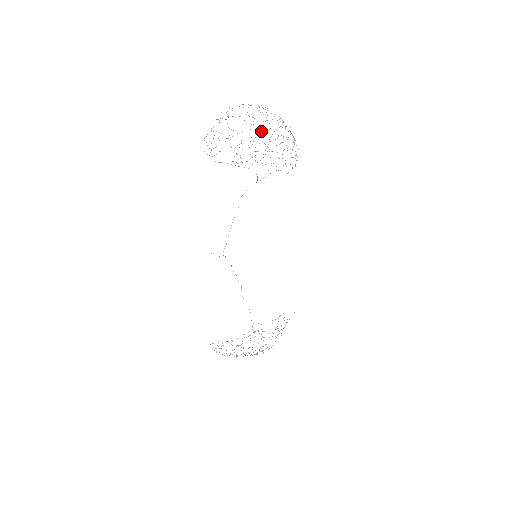
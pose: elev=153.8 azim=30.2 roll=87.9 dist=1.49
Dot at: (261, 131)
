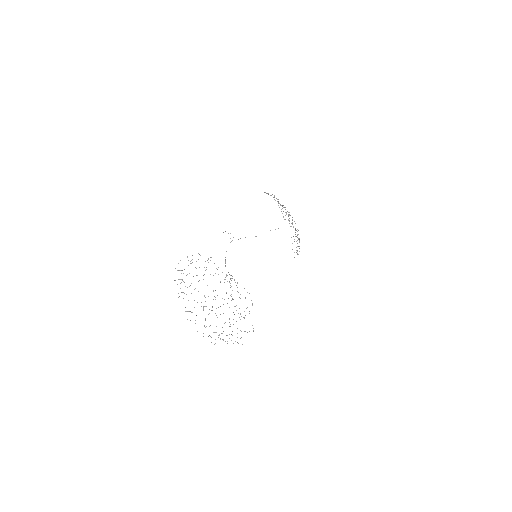
Dot at: (292, 217)
